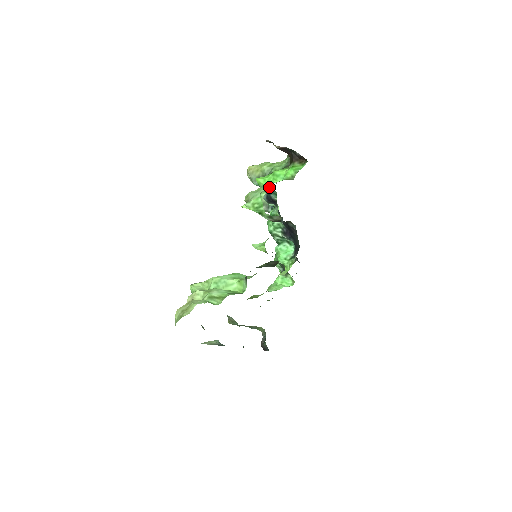
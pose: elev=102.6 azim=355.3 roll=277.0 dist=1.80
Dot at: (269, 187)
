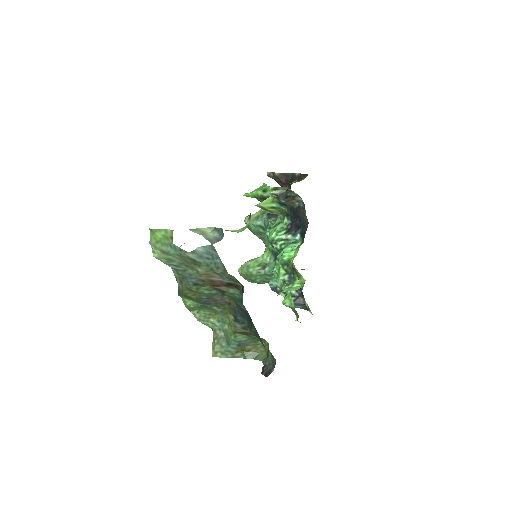
Dot at: occluded
